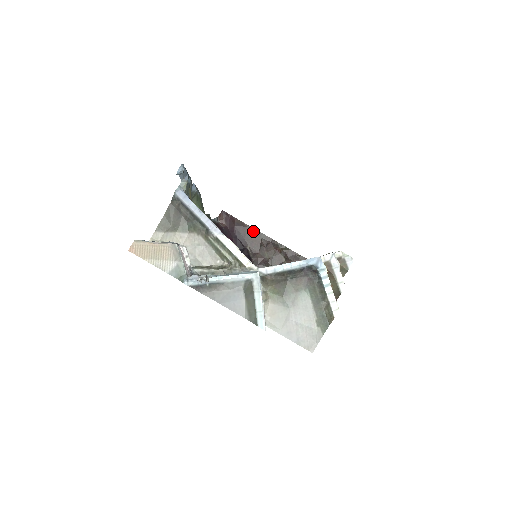
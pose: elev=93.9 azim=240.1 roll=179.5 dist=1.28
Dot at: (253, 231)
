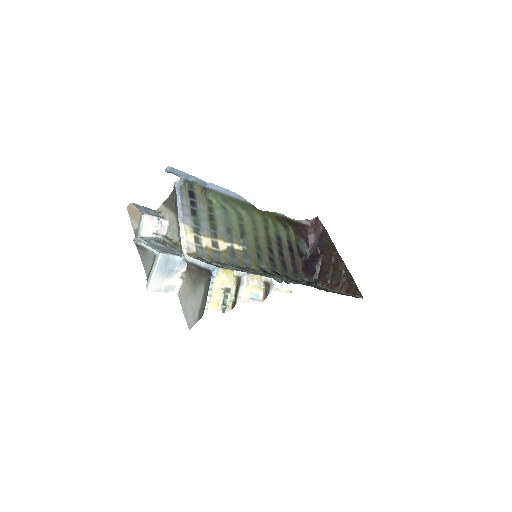
Dot at: (331, 244)
